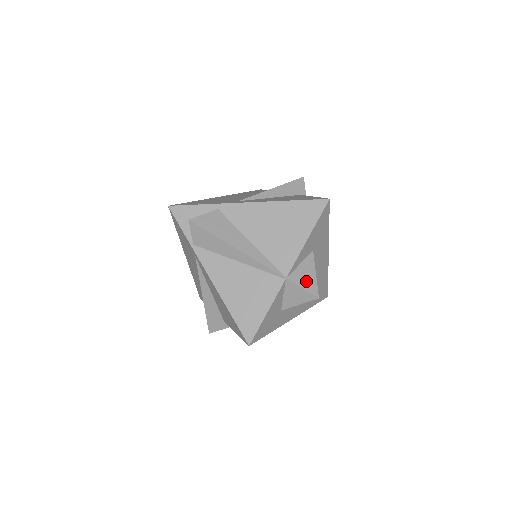
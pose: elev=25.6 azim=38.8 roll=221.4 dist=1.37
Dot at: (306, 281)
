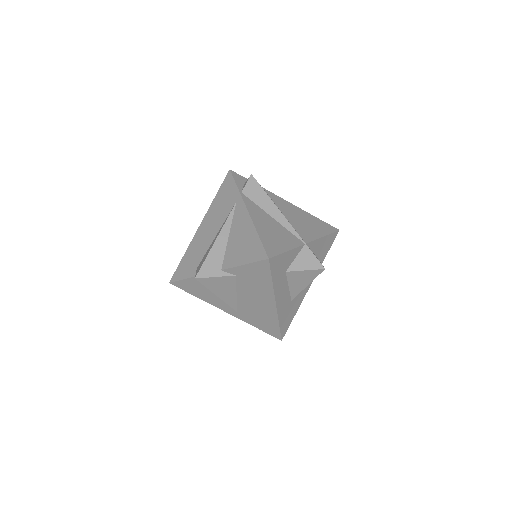
Dot at: occluded
